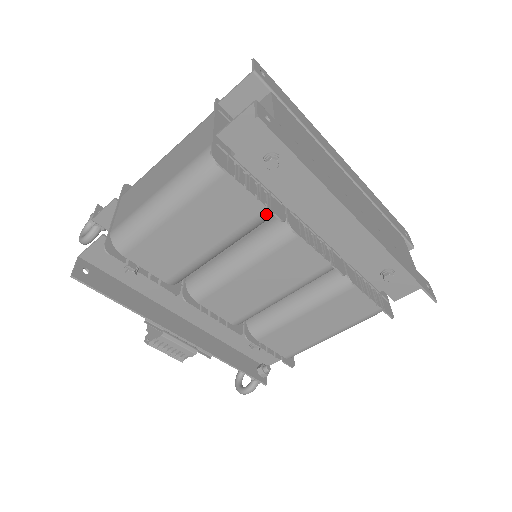
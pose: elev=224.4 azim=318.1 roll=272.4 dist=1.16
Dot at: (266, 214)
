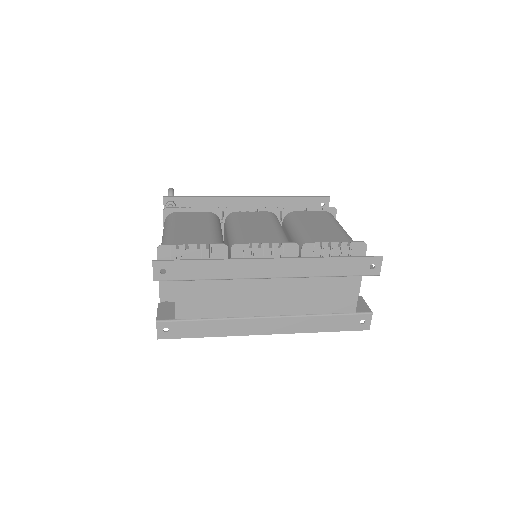
Dot at: occluded
